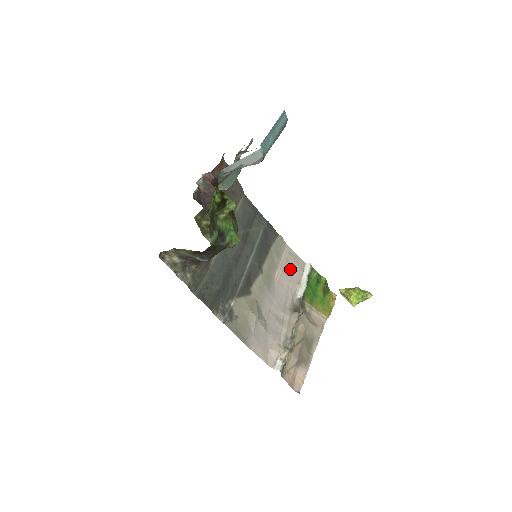
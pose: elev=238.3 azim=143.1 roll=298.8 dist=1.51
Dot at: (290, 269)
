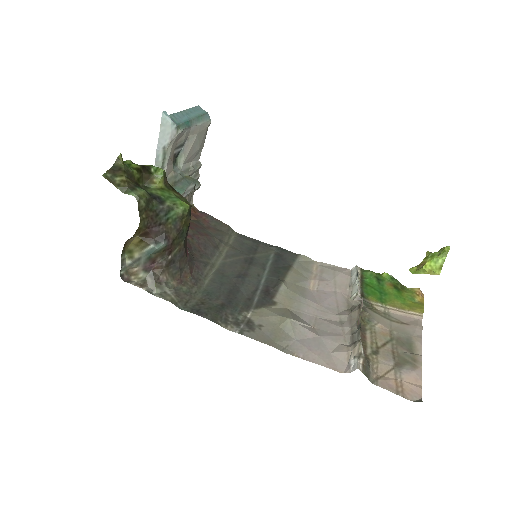
Dot at: (330, 277)
